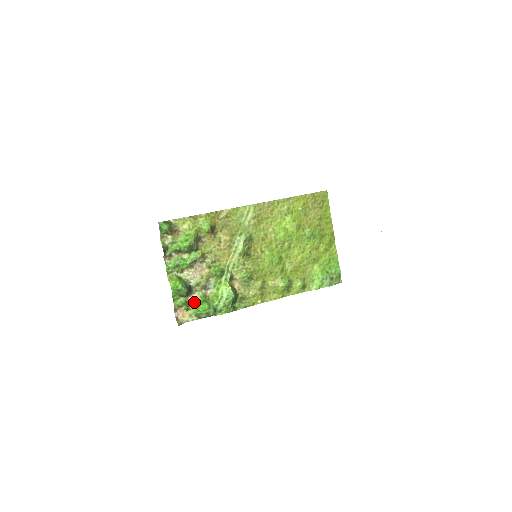
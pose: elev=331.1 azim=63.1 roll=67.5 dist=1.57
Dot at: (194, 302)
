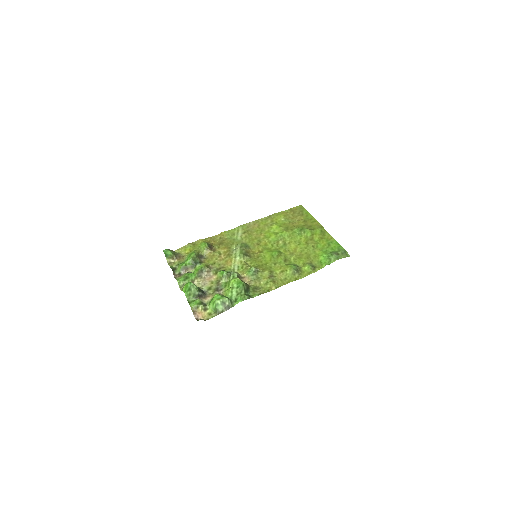
Dot at: (209, 301)
